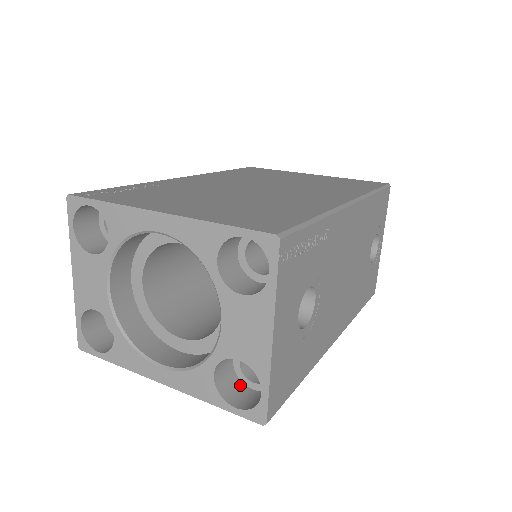
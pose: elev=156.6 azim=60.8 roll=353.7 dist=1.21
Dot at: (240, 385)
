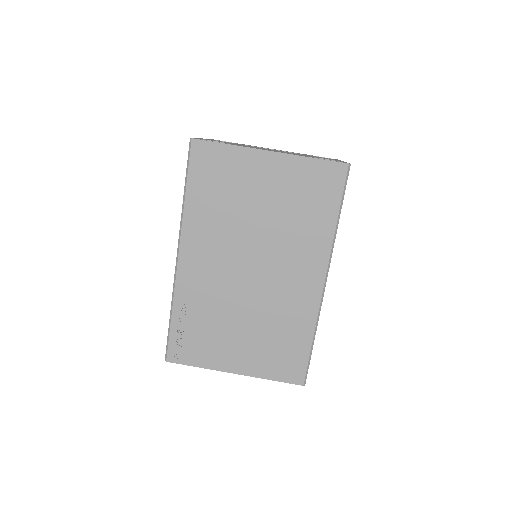
Dot at: occluded
